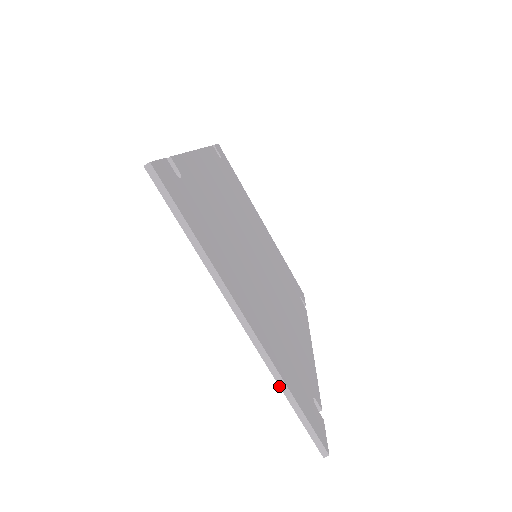
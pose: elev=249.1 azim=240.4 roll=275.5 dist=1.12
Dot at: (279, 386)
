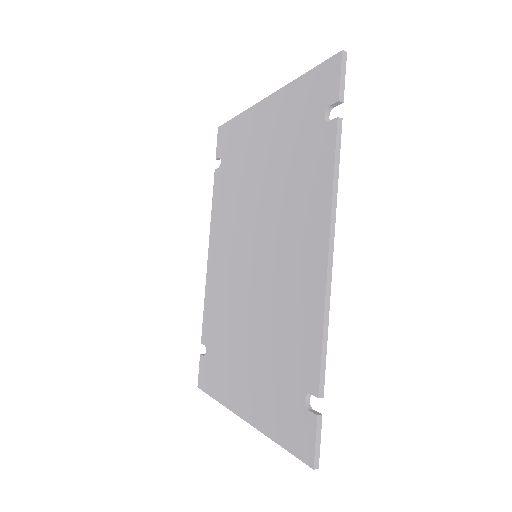
Dot at: (220, 403)
